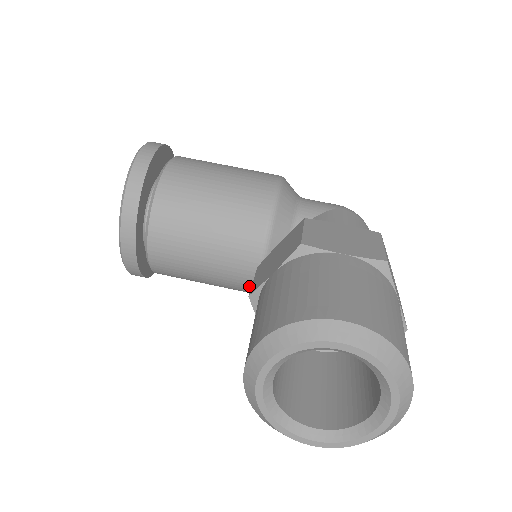
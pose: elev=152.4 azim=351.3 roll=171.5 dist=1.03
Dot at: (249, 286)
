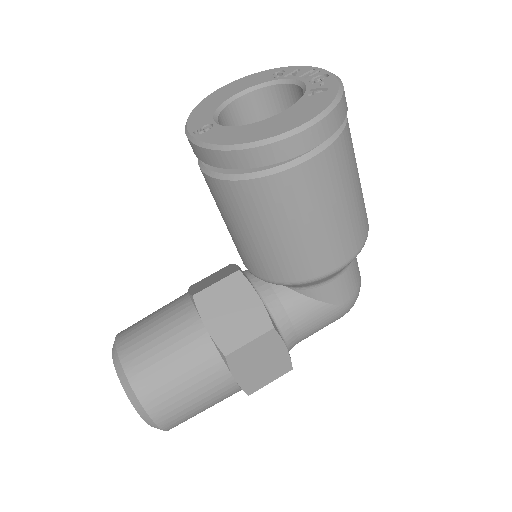
Dot at: occluded
